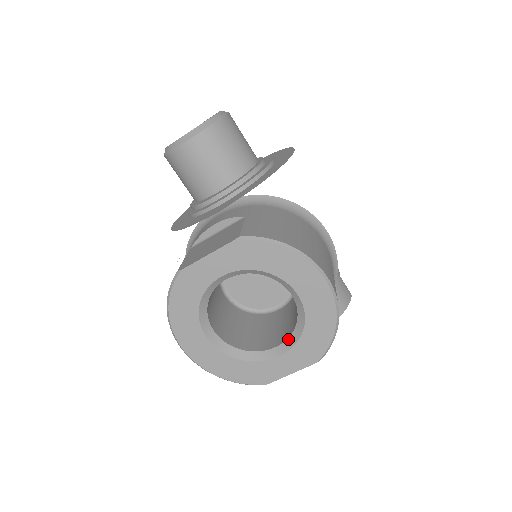
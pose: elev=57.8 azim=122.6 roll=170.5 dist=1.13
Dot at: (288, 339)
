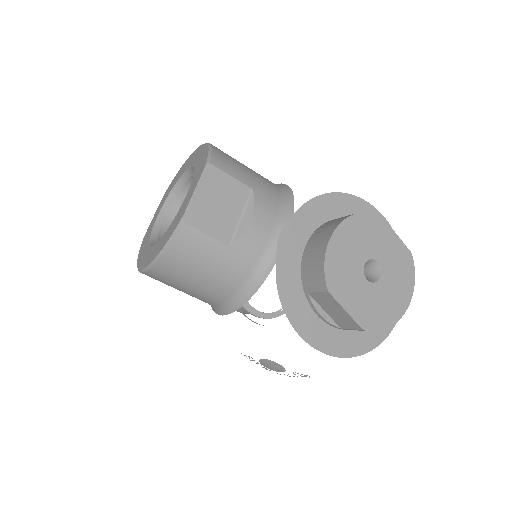
Dot at: occluded
